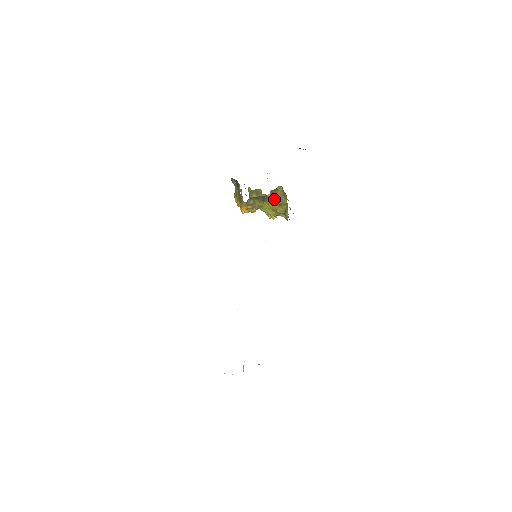
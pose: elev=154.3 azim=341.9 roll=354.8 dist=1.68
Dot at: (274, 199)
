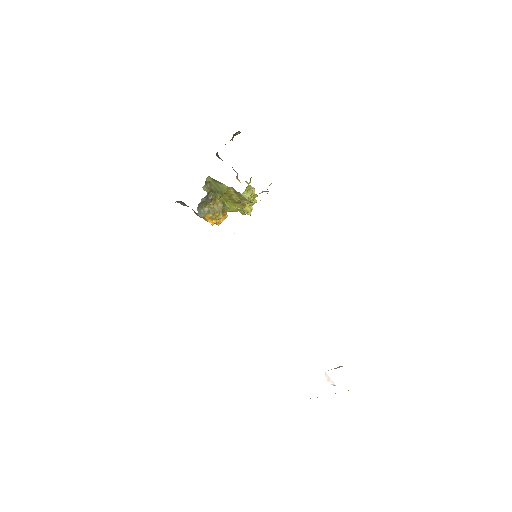
Dot at: occluded
